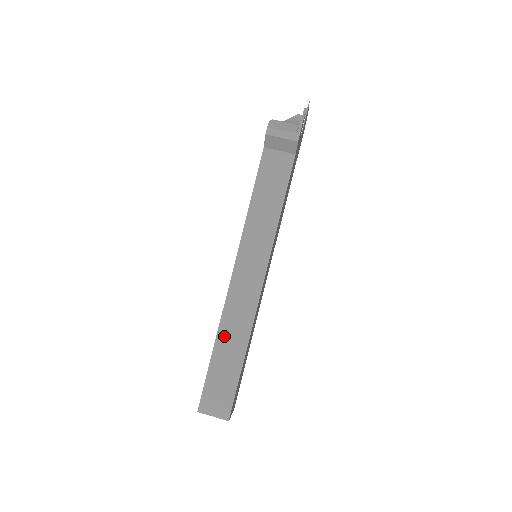
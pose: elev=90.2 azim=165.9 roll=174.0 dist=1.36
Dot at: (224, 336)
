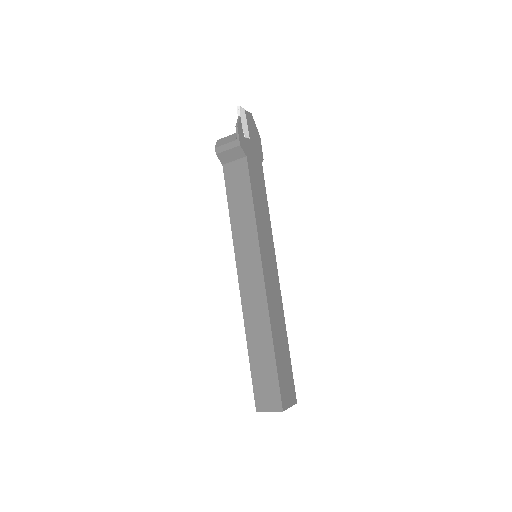
Dot at: (252, 335)
